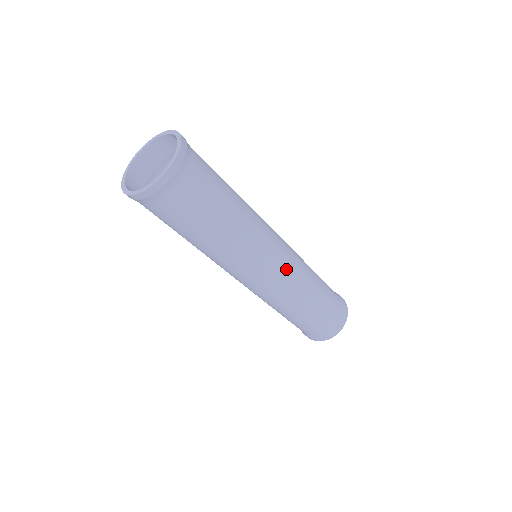
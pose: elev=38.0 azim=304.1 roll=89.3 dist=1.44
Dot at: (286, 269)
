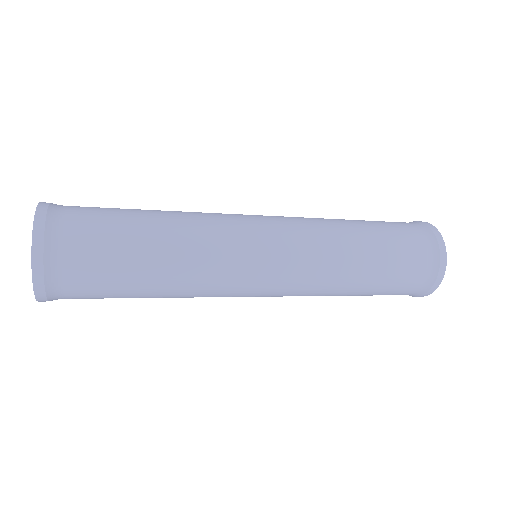
Dot at: (286, 285)
